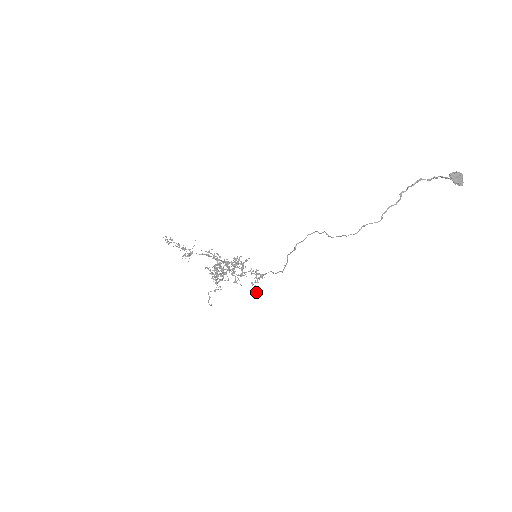
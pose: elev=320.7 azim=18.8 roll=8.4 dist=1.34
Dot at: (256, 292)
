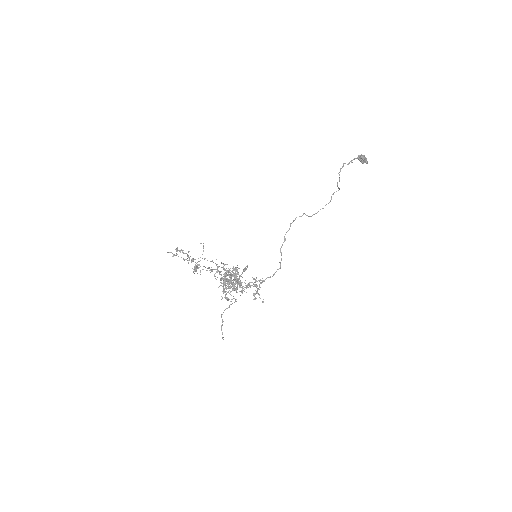
Dot at: (263, 301)
